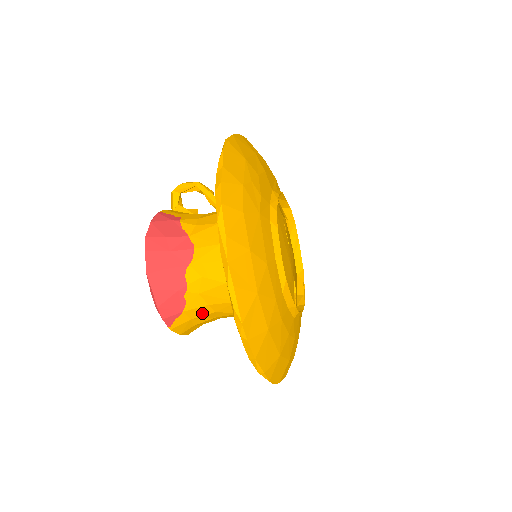
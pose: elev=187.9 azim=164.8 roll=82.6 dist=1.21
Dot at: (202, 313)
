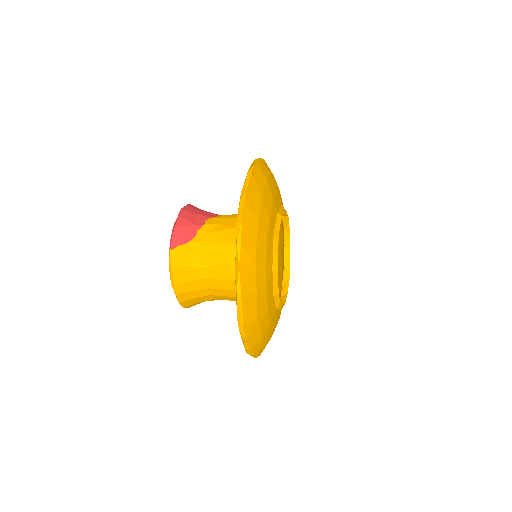
Dot at: (201, 252)
